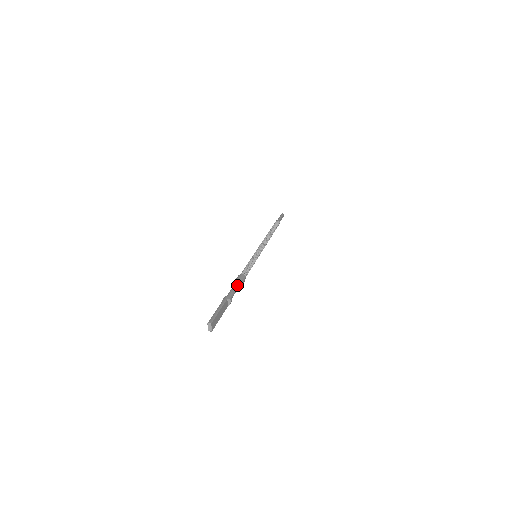
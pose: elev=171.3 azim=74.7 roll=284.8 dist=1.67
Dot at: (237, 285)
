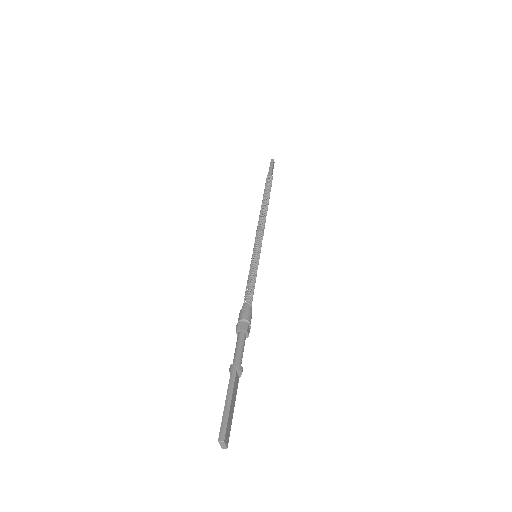
Dot at: (244, 332)
